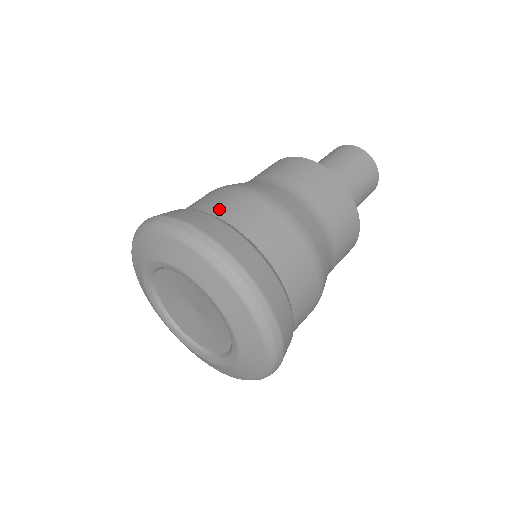
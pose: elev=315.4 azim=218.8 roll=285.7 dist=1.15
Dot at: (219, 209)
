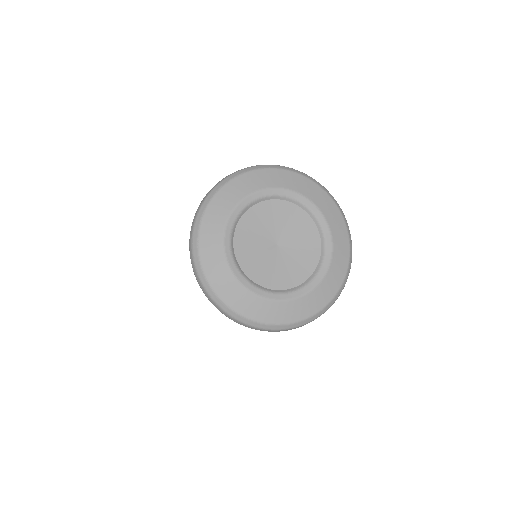
Dot at: occluded
